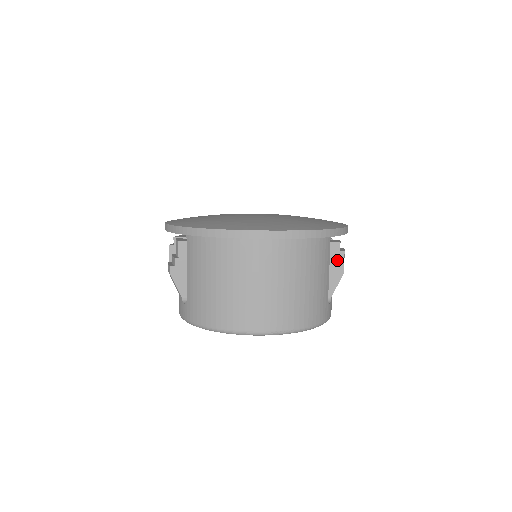
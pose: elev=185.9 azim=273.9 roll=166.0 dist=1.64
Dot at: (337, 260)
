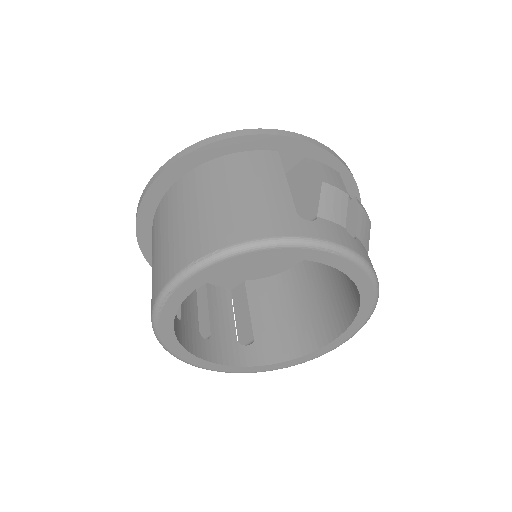
Dot at: (309, 175)
